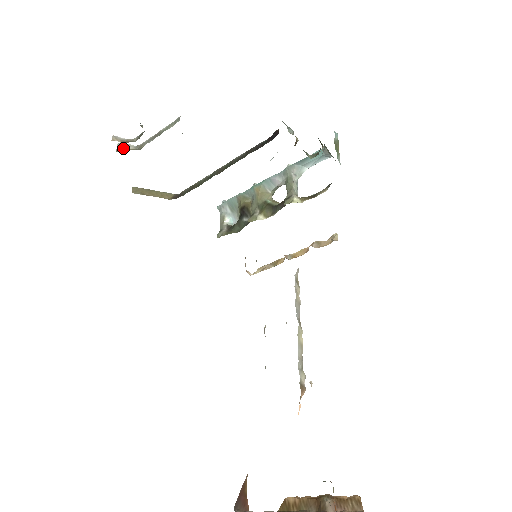
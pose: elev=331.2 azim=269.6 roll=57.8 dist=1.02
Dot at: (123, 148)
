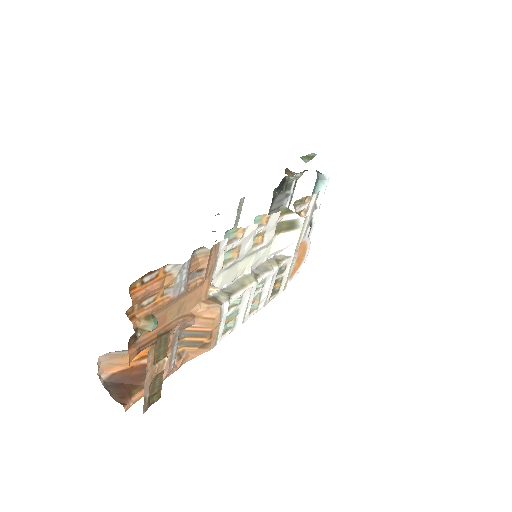
Dot at: occluded
